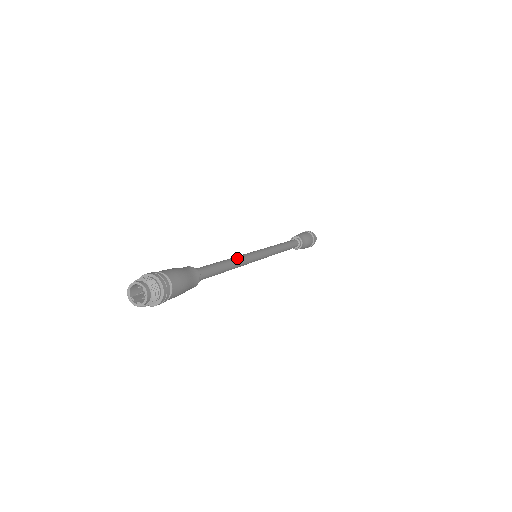
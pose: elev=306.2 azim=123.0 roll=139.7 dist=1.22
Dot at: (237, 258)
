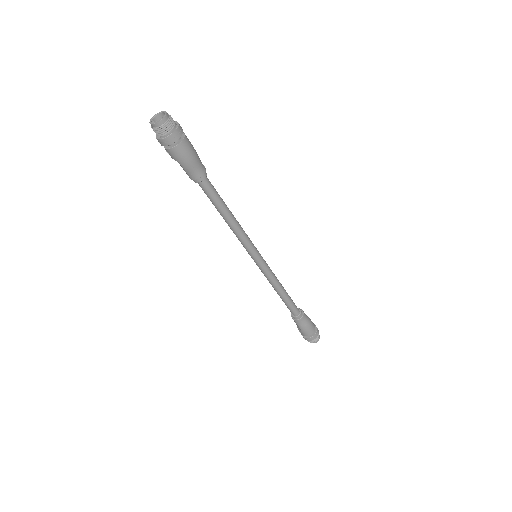
Dot at: (240, 225)
